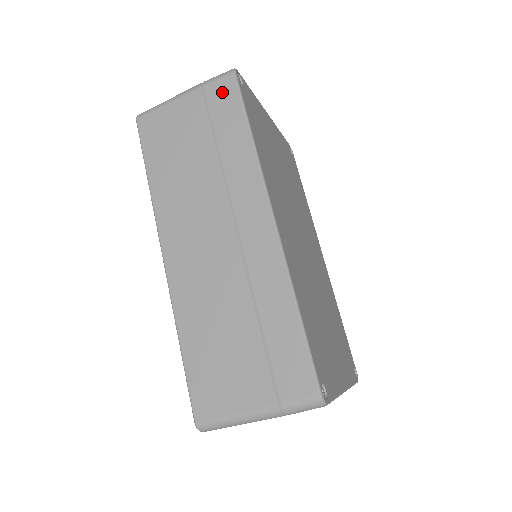
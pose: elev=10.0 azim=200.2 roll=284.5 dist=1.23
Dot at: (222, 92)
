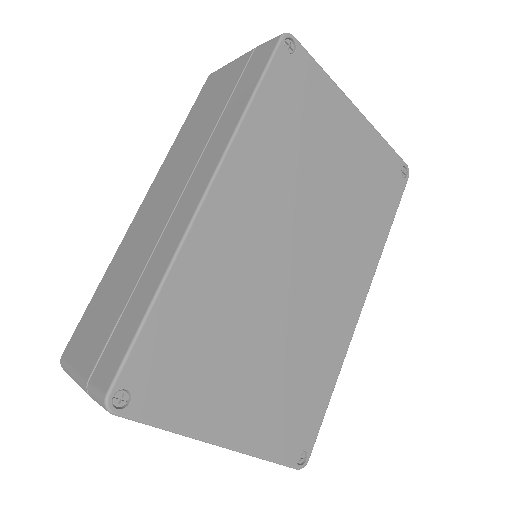
Dot at: (261, 55)
